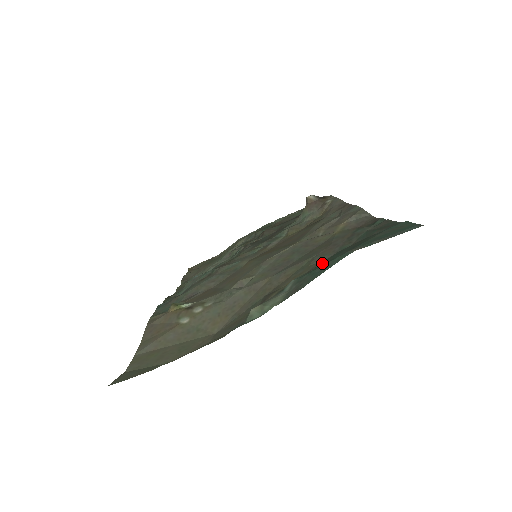
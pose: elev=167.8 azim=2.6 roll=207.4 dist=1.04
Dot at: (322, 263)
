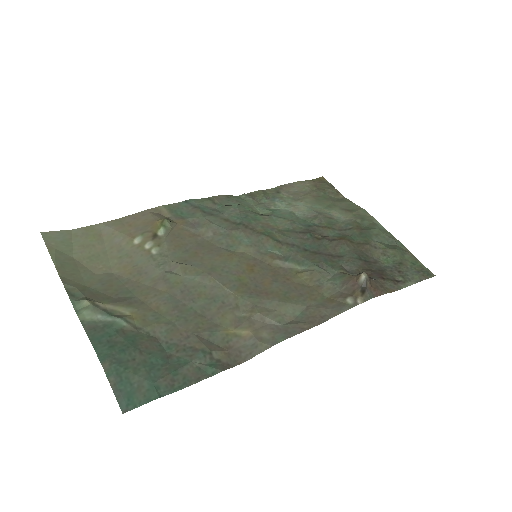
Dot at: (120, 339)
